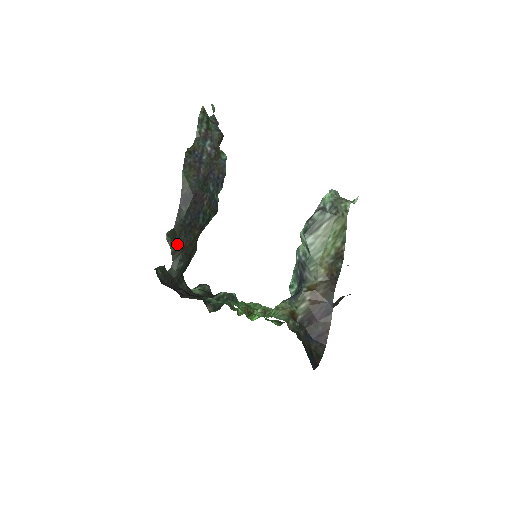
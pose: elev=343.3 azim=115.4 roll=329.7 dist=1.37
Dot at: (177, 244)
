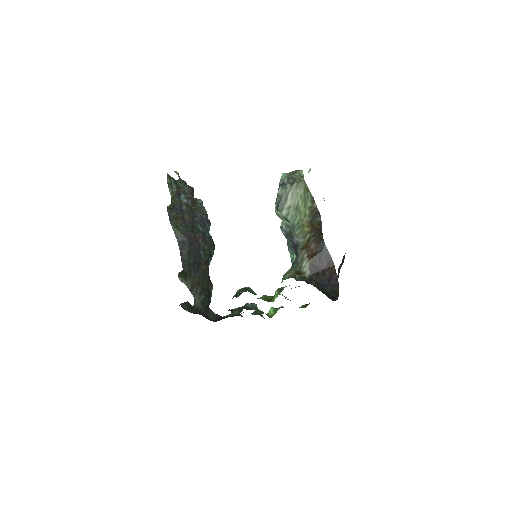
Dot at: (191, 282)
